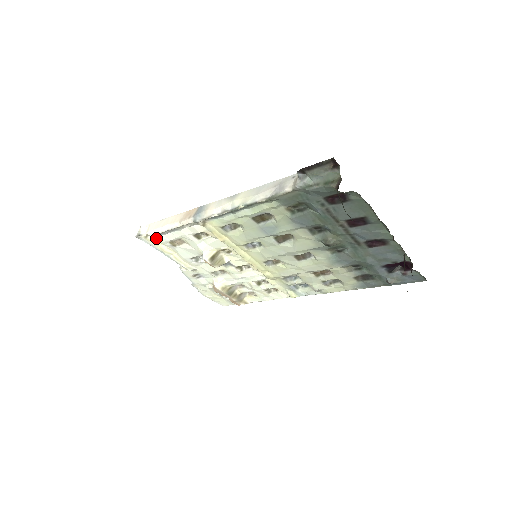
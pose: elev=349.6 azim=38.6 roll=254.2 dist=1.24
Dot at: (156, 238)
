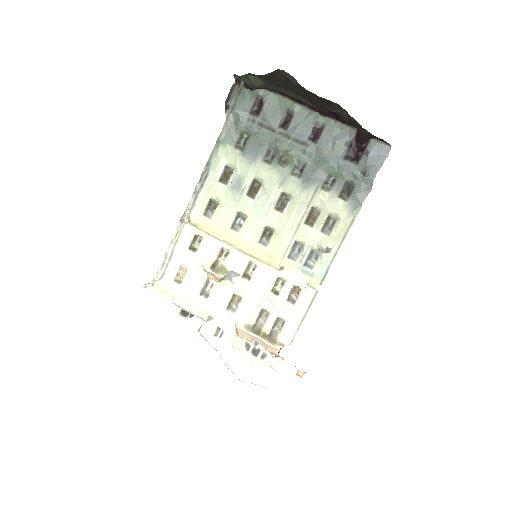
Dot at: (162, 283)
